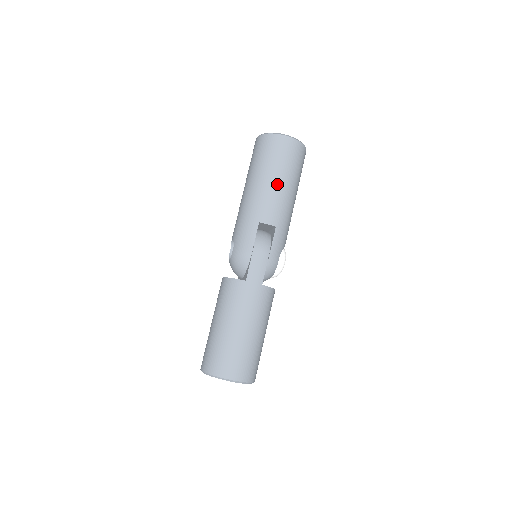
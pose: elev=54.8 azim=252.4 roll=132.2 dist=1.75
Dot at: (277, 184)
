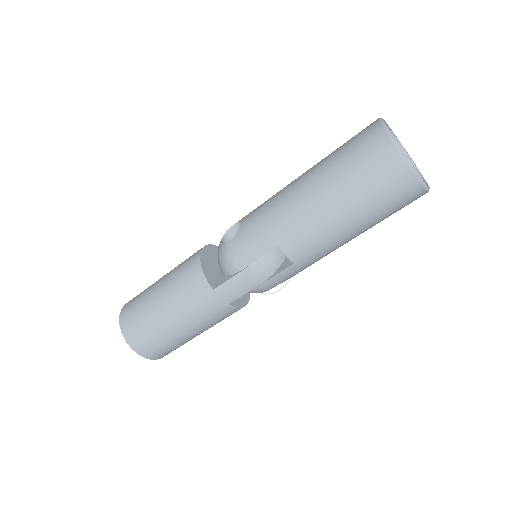
Dot at: (339, 221)
